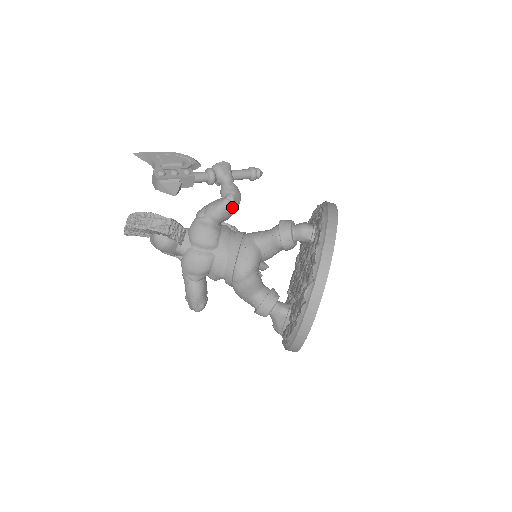
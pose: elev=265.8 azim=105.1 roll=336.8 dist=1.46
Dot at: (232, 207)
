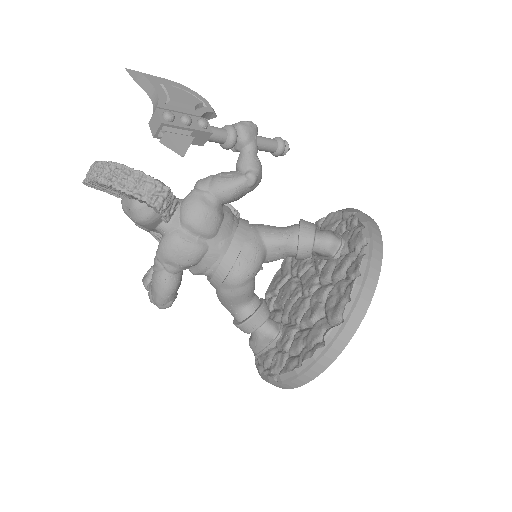
Dot at: (249, 189)
